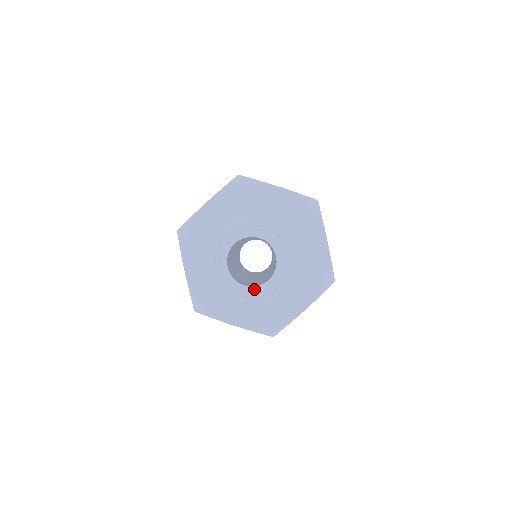
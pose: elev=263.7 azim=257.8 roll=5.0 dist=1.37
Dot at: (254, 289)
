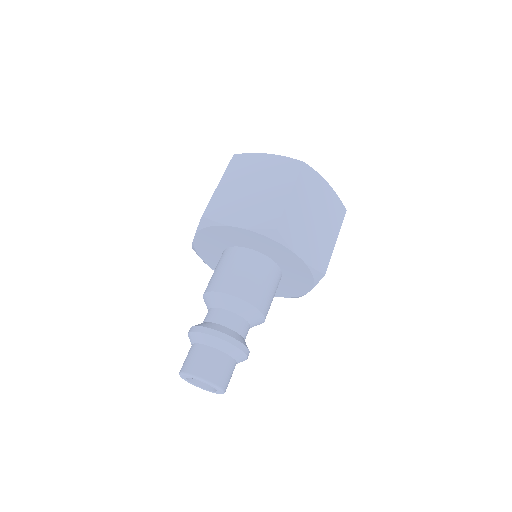
Dot at: (197, 386)
